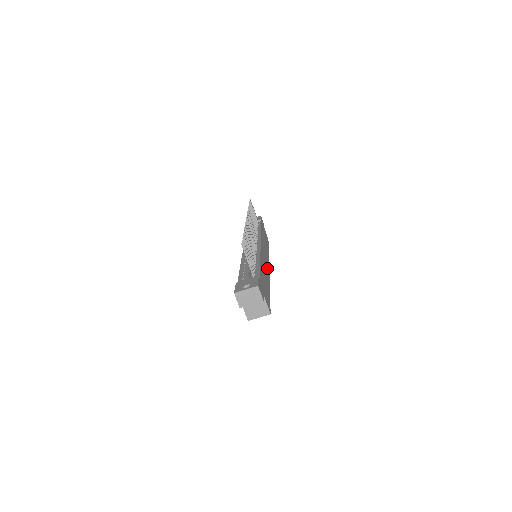
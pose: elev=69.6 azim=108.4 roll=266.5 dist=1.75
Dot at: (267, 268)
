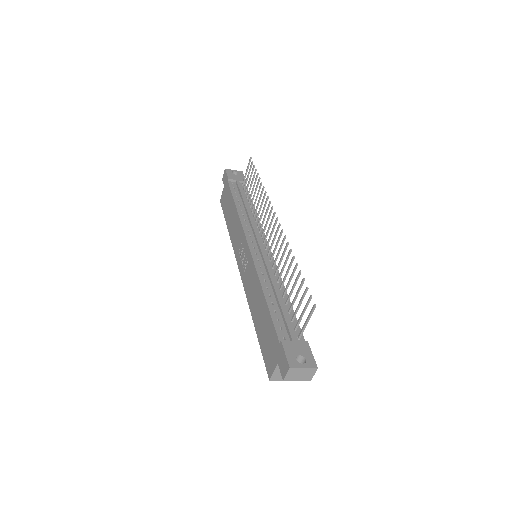
Dot at: occluded
